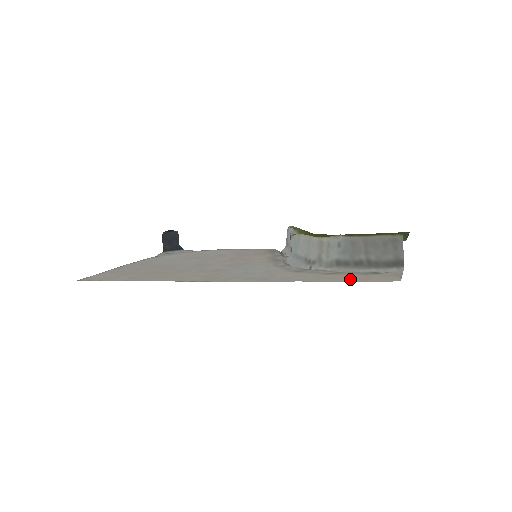
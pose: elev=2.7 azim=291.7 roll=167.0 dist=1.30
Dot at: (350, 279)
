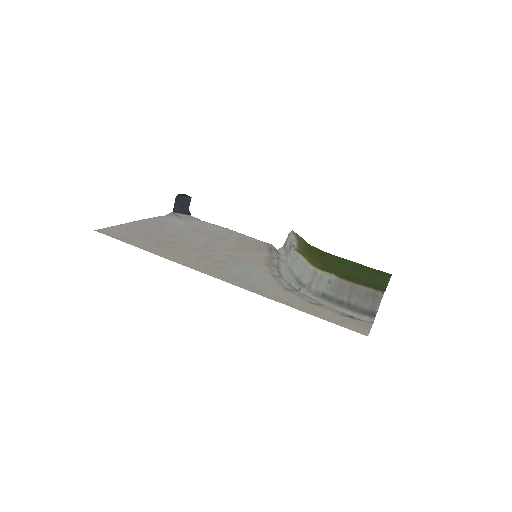
Dot at: (329, 318)
